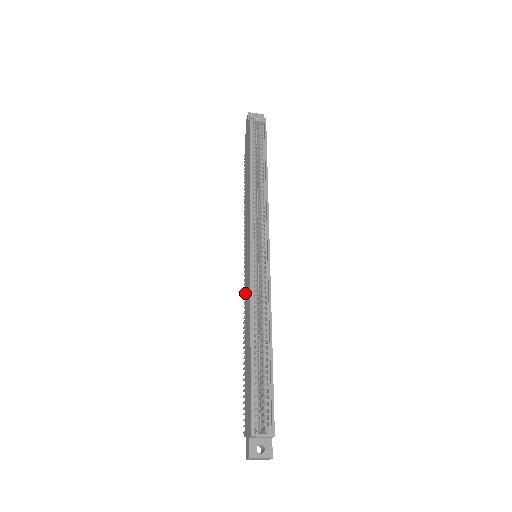
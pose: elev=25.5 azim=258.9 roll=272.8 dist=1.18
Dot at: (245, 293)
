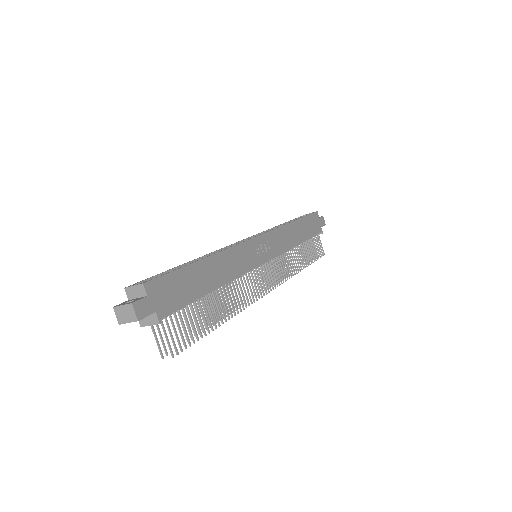
Dot at: occluded
